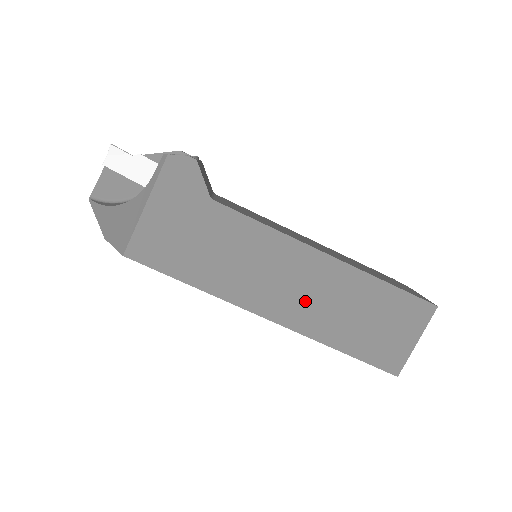
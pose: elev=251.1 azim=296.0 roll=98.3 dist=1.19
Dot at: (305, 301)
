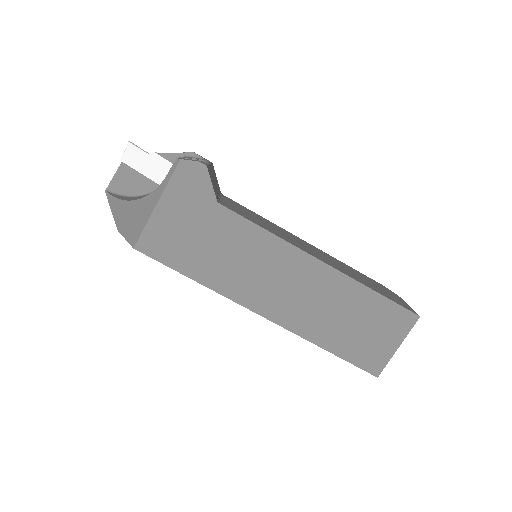
Dot at: (297, 302)
